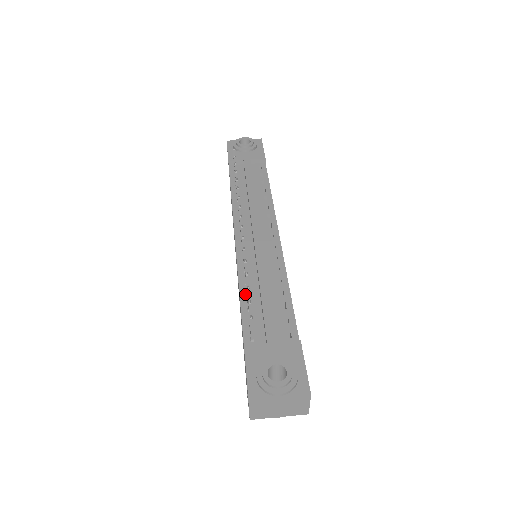
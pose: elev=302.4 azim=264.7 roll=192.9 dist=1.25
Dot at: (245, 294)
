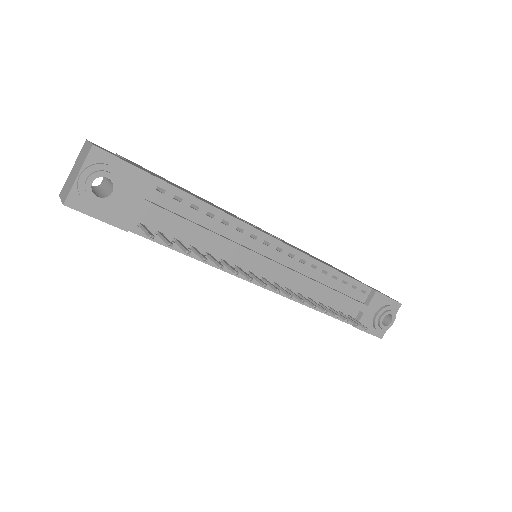
Dot at: occluded
